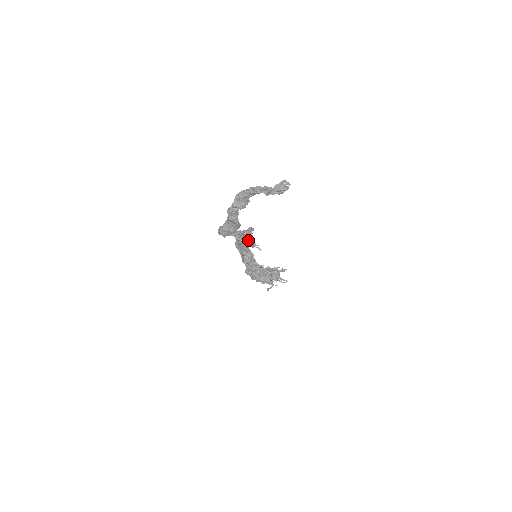
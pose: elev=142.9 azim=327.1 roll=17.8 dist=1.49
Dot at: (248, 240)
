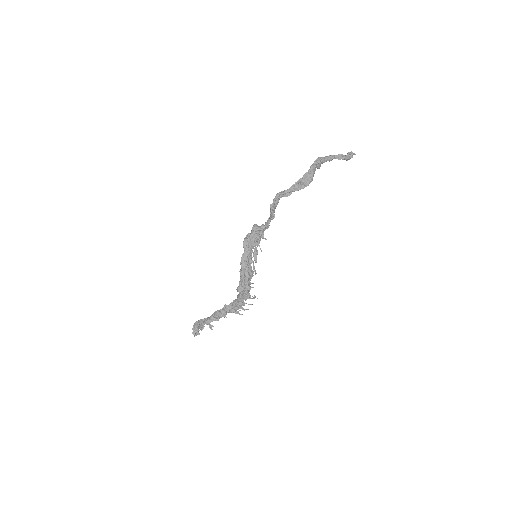
Dot at: (263, 232)
